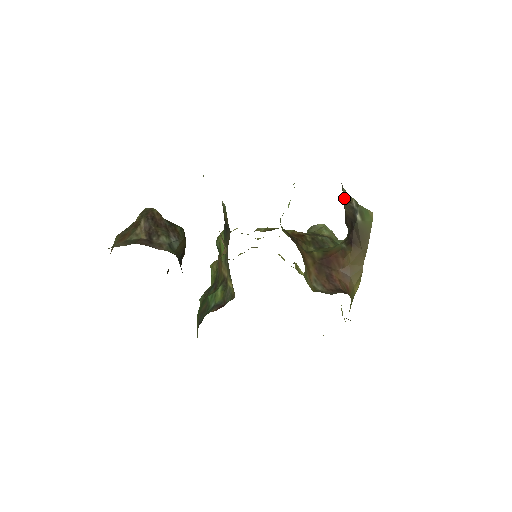
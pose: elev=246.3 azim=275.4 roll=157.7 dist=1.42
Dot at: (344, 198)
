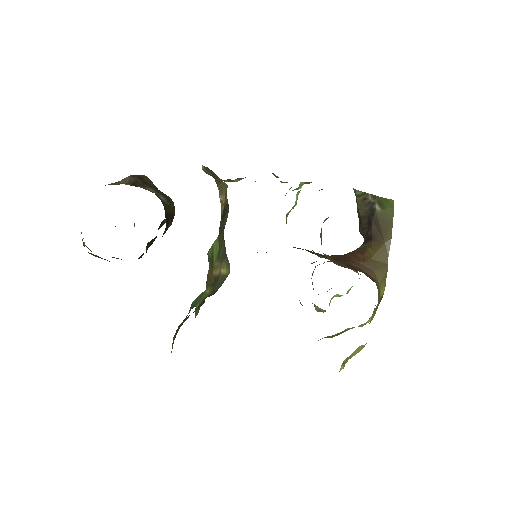
Dot at: (358, 199)
